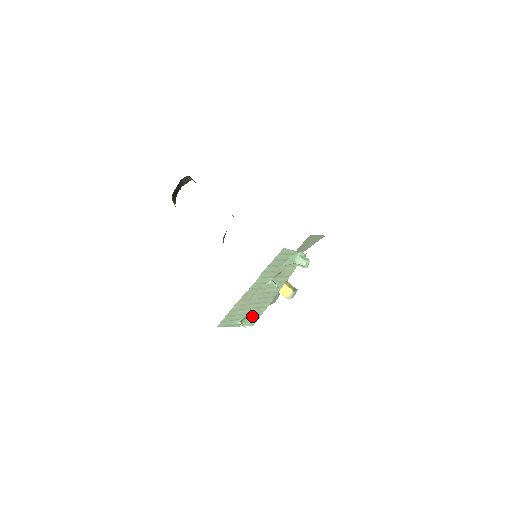
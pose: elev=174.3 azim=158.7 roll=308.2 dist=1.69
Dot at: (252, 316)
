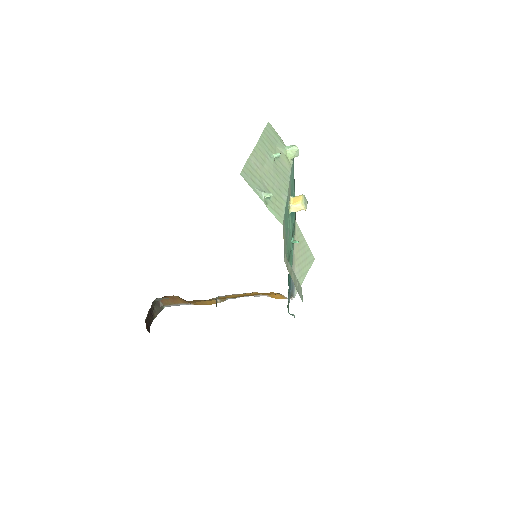
Dot at: (275, 203)
